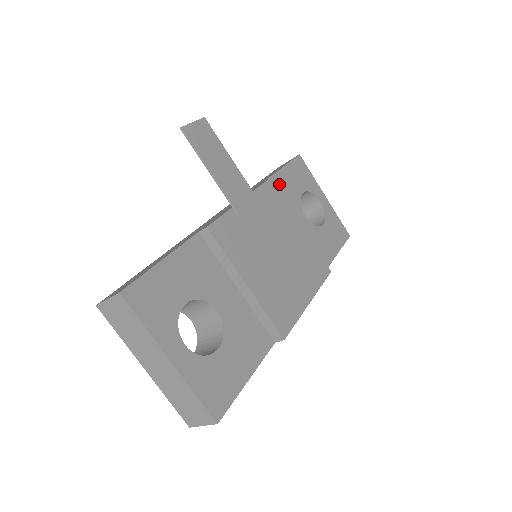
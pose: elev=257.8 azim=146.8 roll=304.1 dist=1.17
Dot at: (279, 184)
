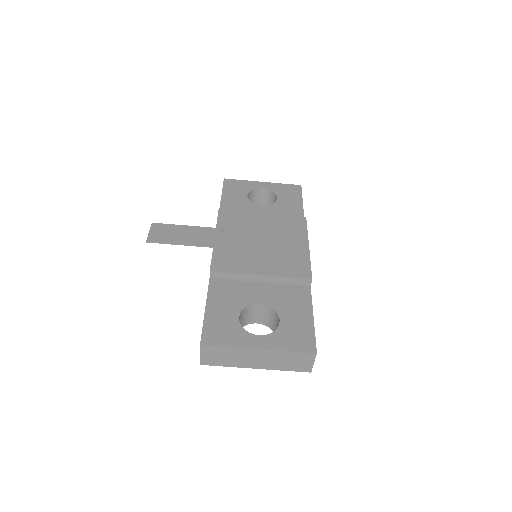
Dot at: (228, 207)
